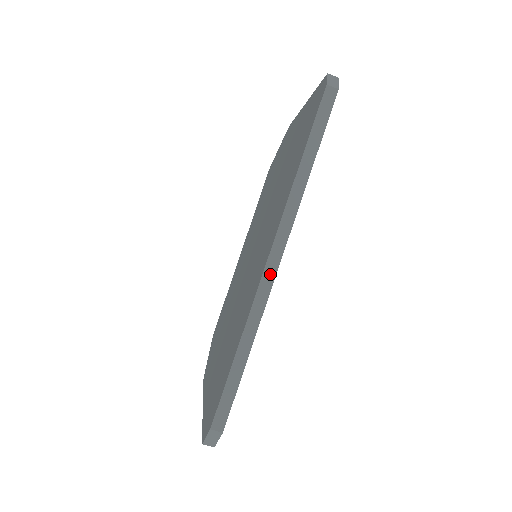
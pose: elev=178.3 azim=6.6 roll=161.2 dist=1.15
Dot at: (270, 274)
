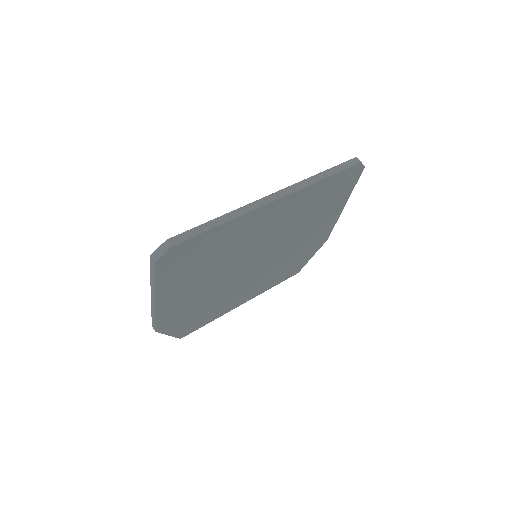
Dot at: (267, 200)
